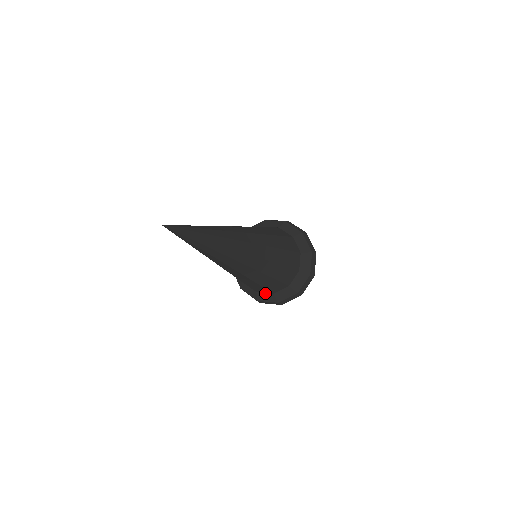
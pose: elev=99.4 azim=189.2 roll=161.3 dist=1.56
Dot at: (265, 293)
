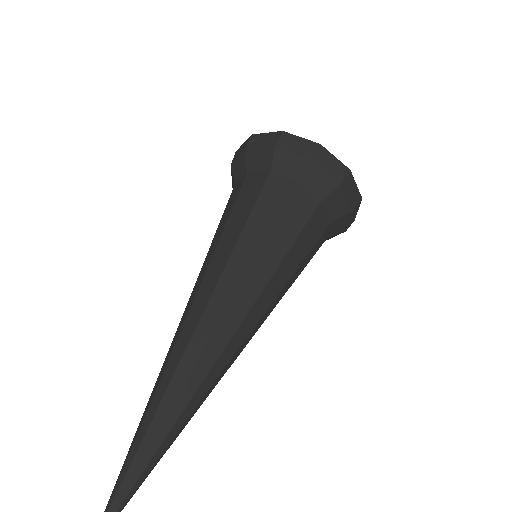
Dot at: occluded
